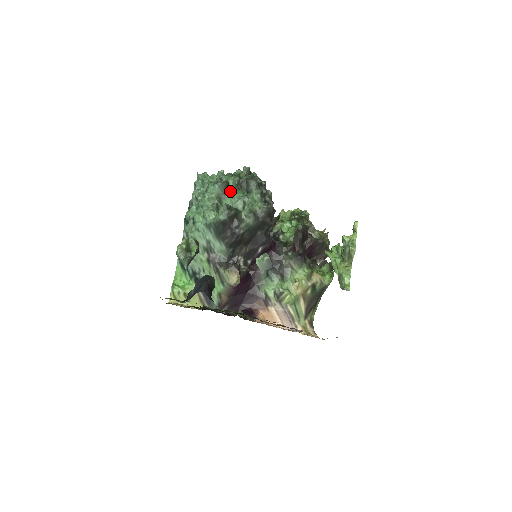
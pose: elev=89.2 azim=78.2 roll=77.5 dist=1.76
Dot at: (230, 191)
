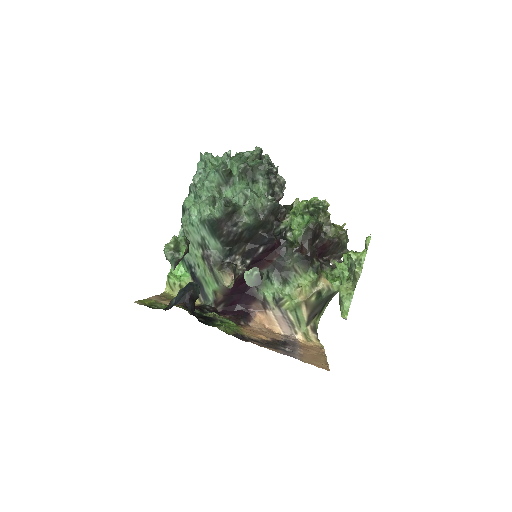
Dot at: (232, 180)
